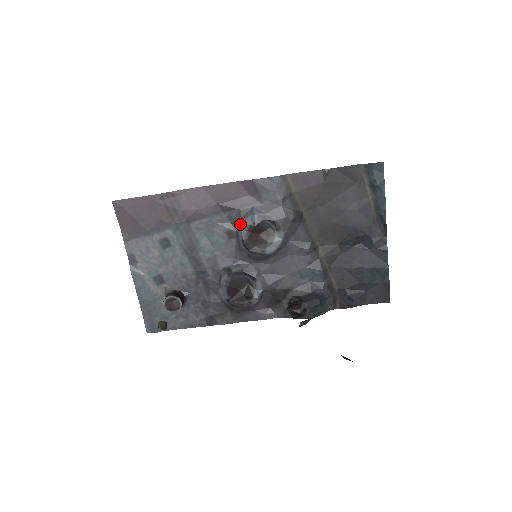
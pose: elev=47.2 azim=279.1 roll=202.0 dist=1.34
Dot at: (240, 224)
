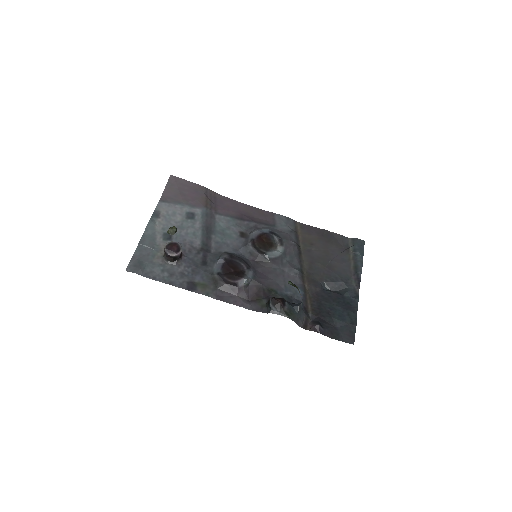
Dot at: (254, 231)
